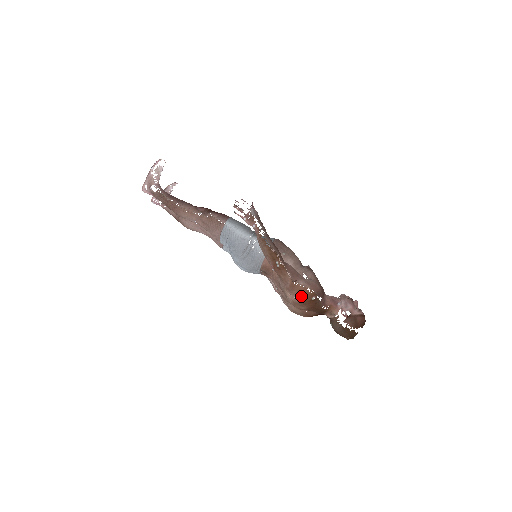
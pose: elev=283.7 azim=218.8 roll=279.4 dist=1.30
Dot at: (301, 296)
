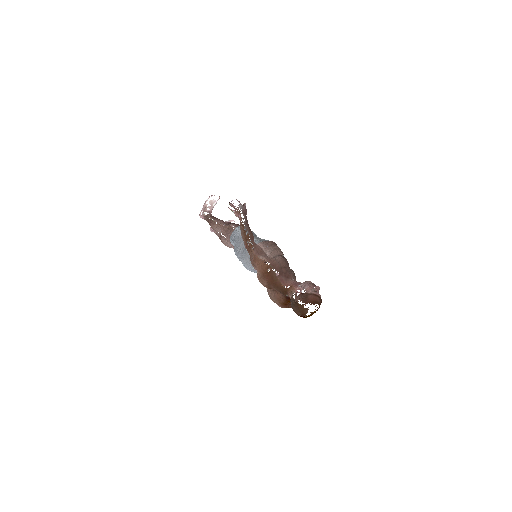
Dot at: (260, 268)
